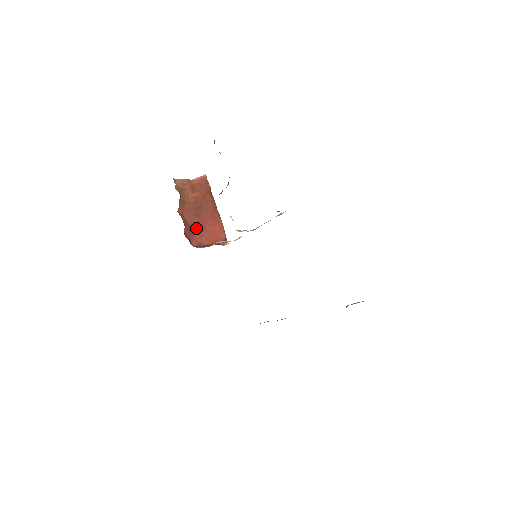
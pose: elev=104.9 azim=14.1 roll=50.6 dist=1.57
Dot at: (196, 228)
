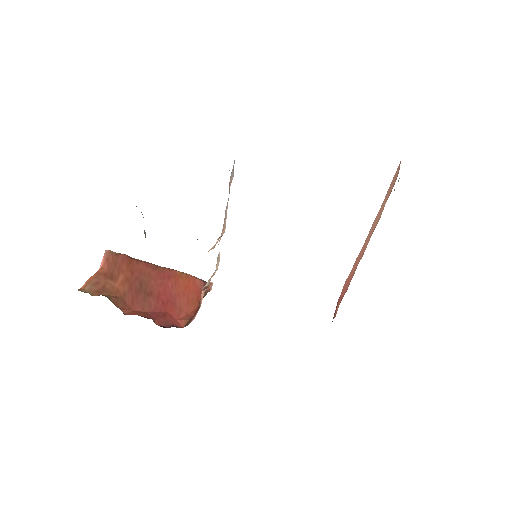
Dot at: (164, 307)
